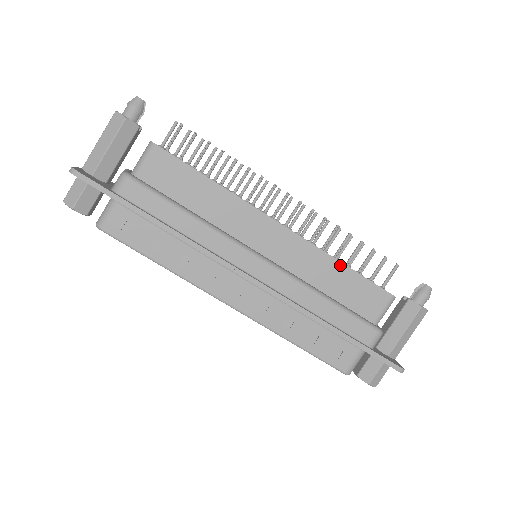
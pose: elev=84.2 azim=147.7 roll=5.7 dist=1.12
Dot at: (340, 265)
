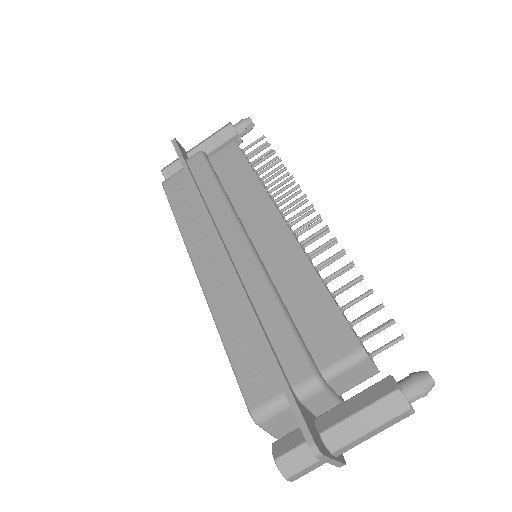
Dot at: (319, 283)
